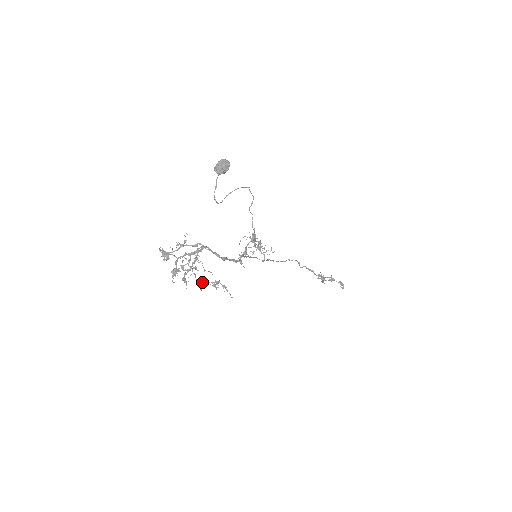
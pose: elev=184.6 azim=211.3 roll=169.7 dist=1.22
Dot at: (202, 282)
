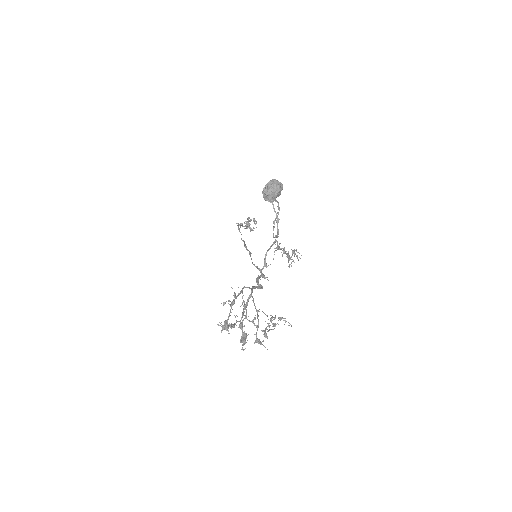
Dot at: occluded
